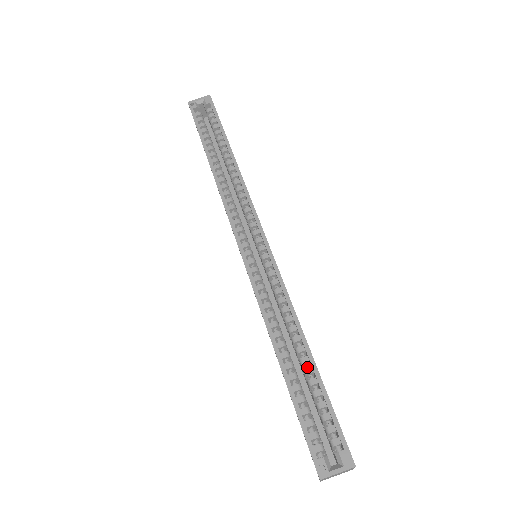
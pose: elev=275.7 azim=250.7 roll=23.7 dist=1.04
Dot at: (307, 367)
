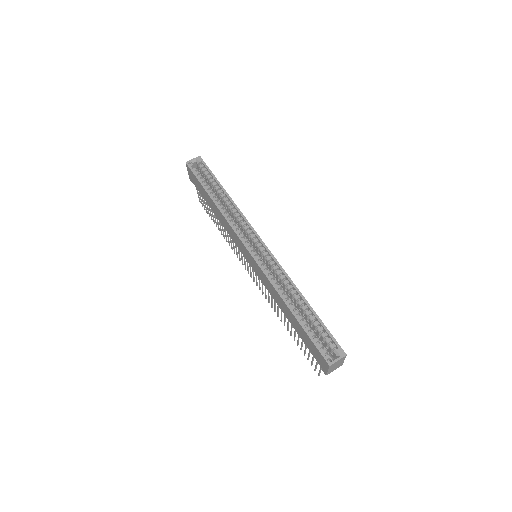
Dot at: (307, 311)
